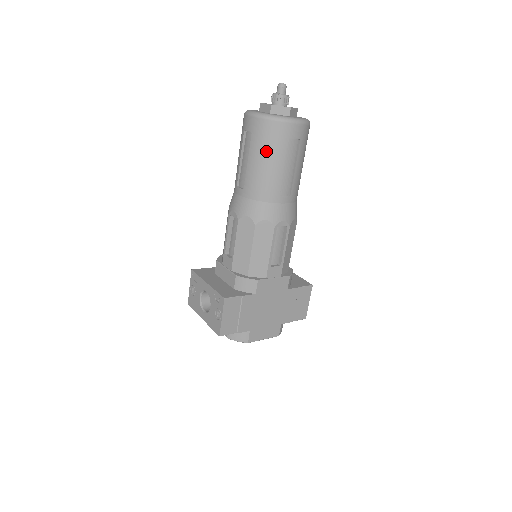
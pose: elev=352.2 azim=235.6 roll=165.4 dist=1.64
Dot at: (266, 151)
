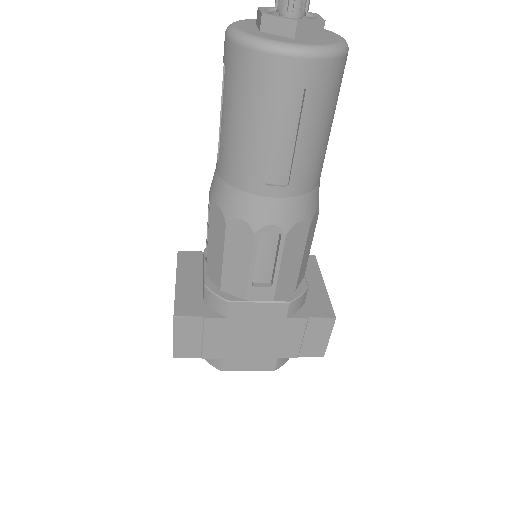
Dot at: (240, 105)
